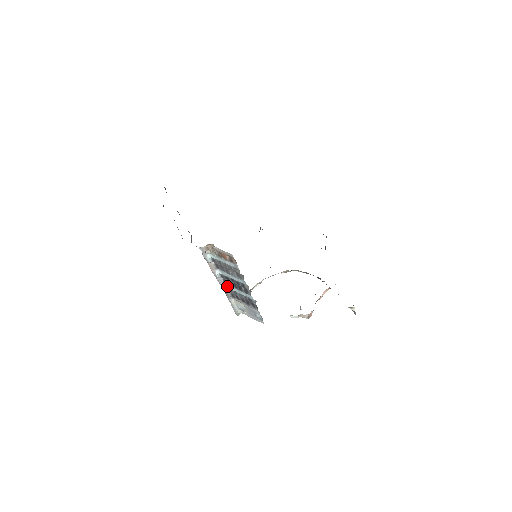
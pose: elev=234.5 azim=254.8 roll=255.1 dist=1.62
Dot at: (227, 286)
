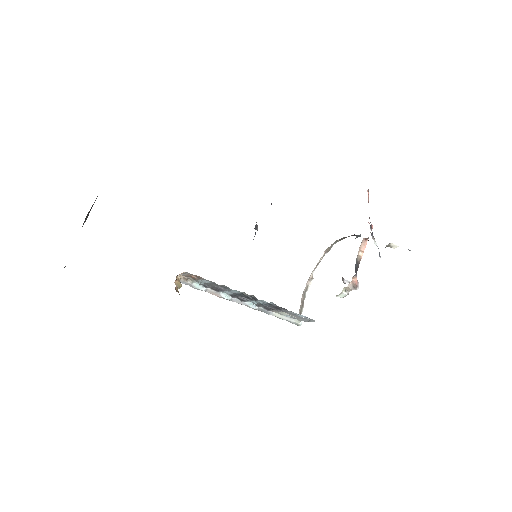
Dot at: (249, 303)
